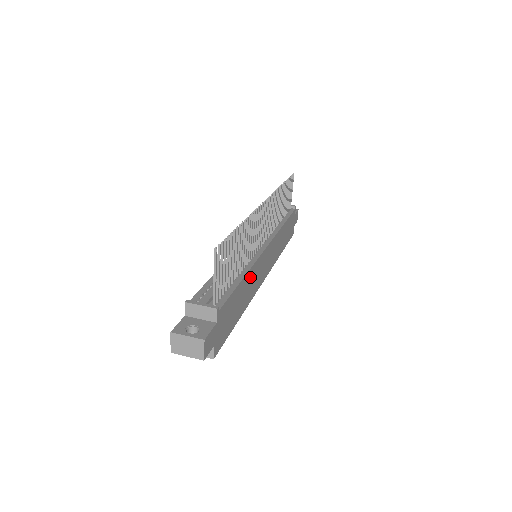
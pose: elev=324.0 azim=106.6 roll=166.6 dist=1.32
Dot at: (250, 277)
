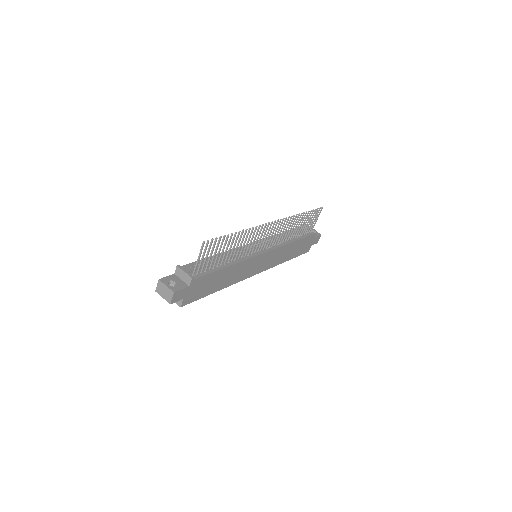
Dot at: (236, 268)
